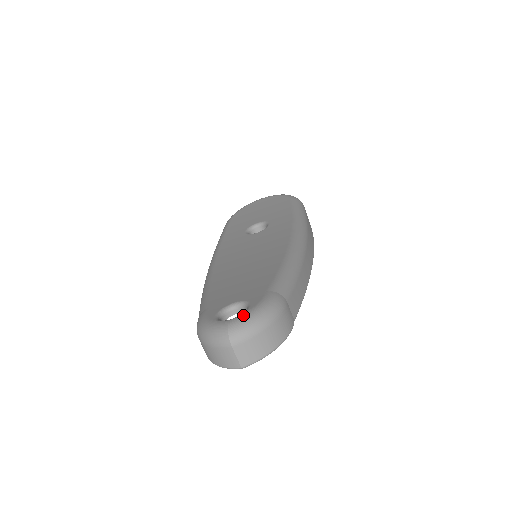
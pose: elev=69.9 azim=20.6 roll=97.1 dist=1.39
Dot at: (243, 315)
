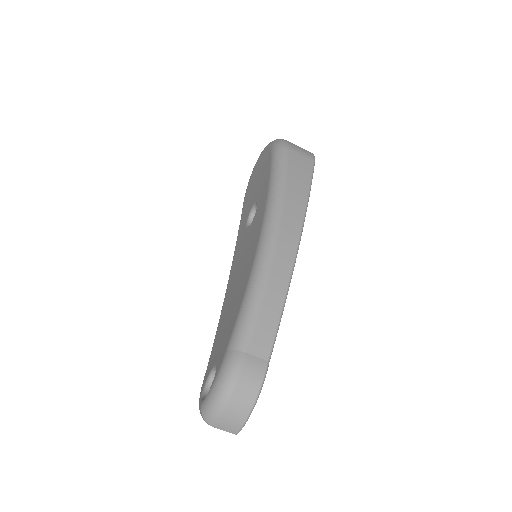
Dot at: (207, 395)
